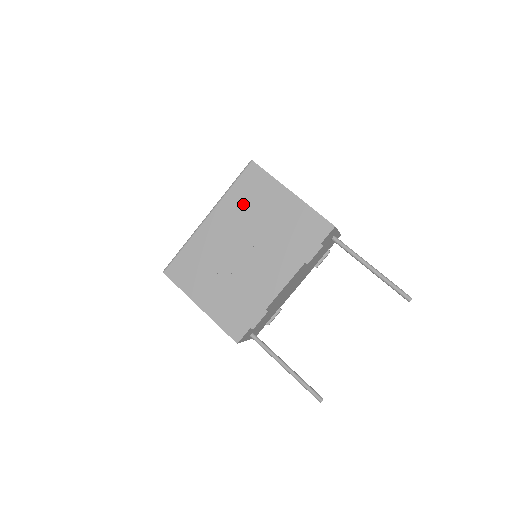
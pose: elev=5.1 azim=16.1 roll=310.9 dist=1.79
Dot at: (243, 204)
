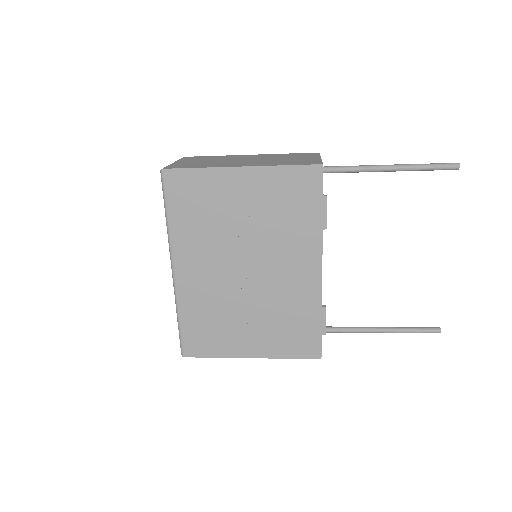
Dot at: (198, 225)
